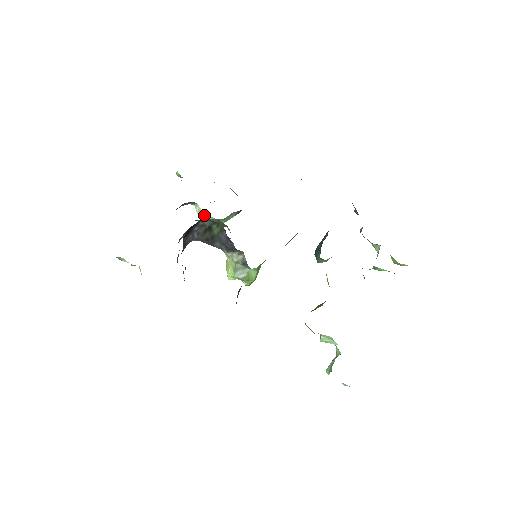
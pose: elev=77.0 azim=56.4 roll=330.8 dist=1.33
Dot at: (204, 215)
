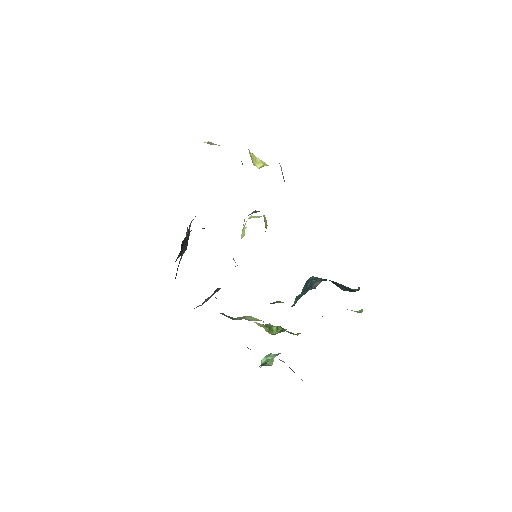
Dot at: occluded
